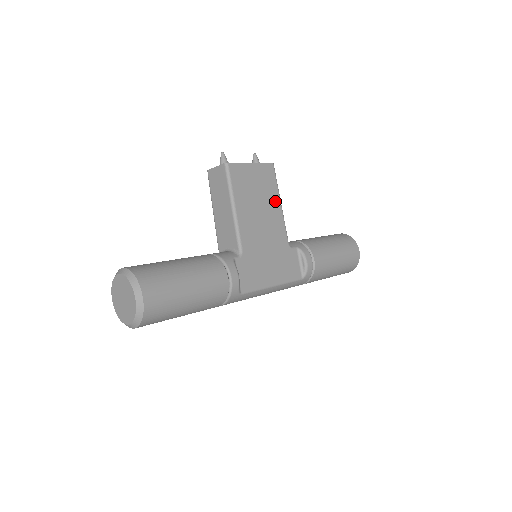
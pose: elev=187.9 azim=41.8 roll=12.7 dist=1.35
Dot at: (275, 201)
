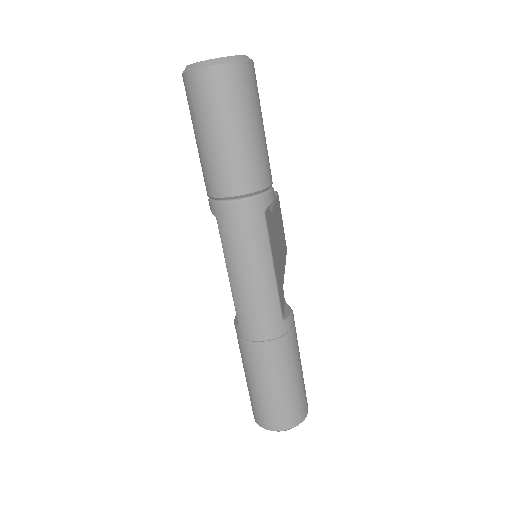
Dot at: (284, 258)
